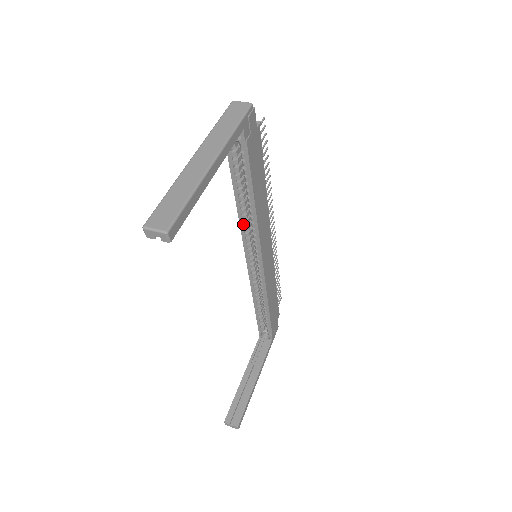
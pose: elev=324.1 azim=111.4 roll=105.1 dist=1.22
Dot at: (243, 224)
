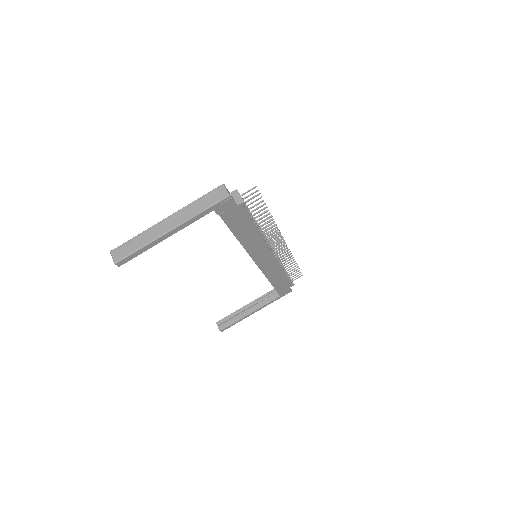
Dot at: occluded
